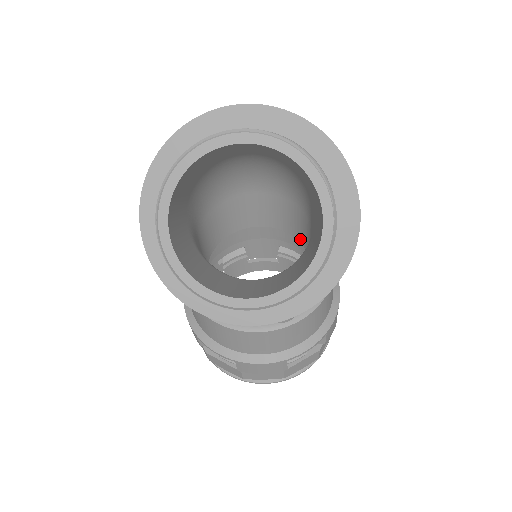
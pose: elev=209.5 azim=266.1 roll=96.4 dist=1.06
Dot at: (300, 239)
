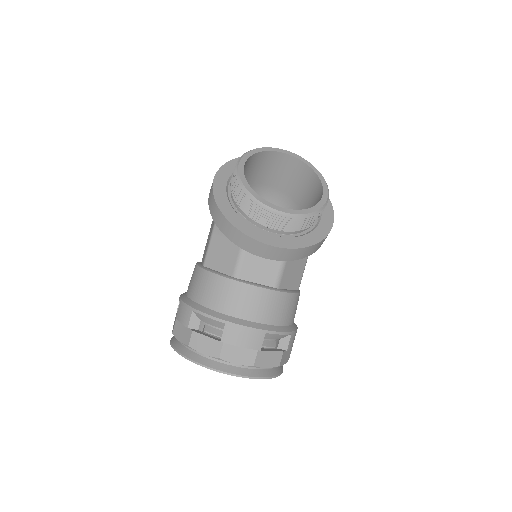
Dot at: occluded
